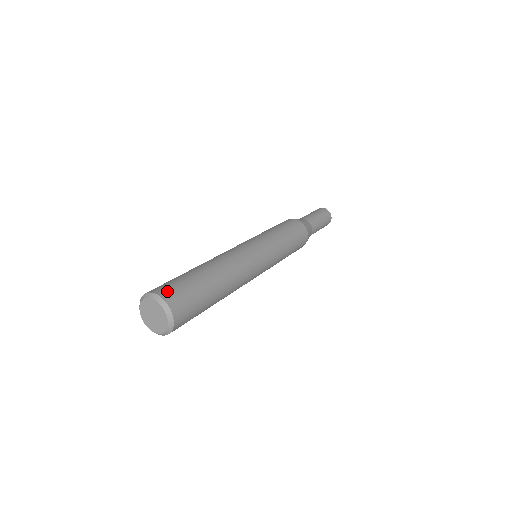
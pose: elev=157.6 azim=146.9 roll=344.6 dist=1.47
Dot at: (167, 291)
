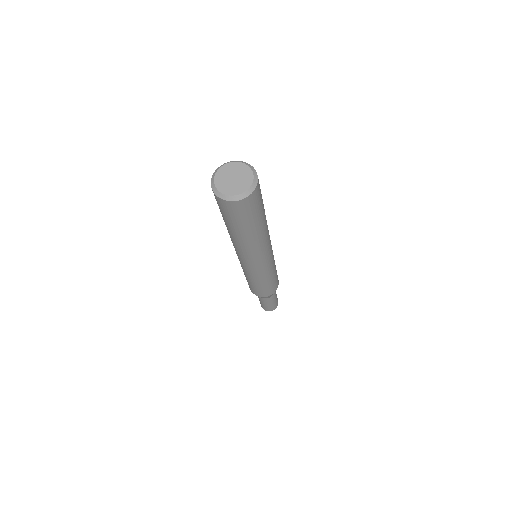
Dot at: occluded
